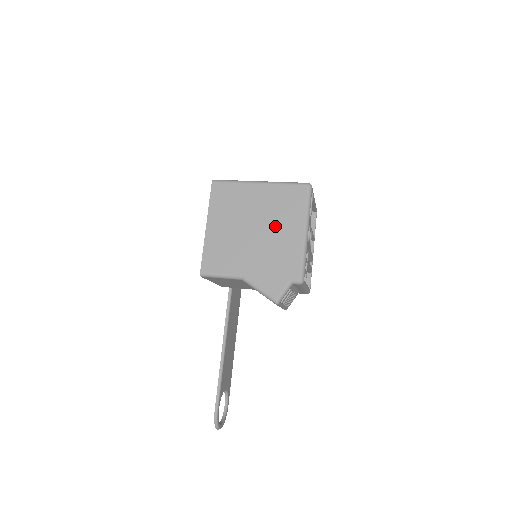
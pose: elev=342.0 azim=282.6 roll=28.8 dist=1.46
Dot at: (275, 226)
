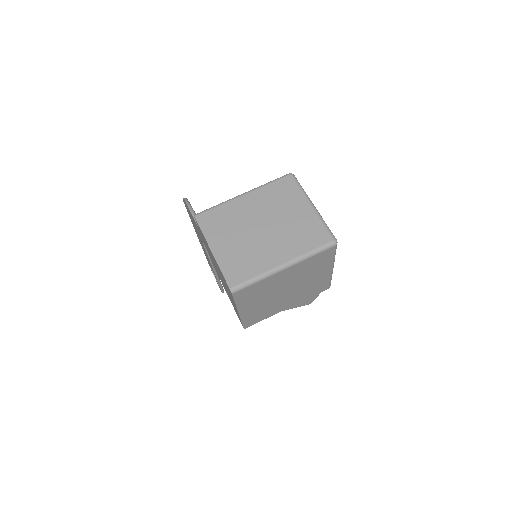
Dot at: (306, 280)
